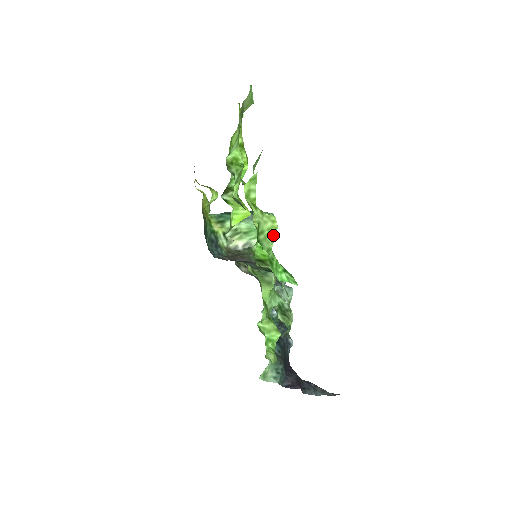
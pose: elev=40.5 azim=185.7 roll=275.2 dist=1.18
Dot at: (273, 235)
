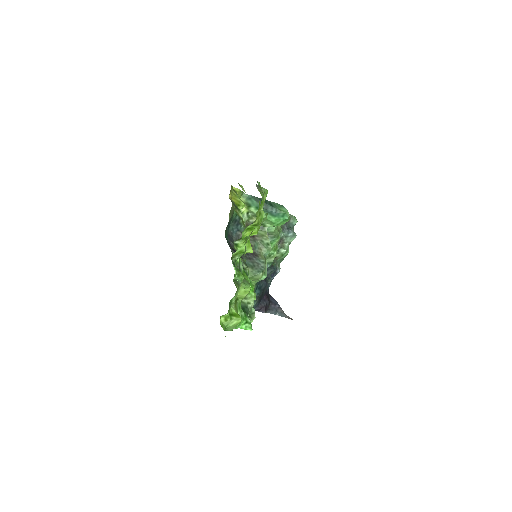
Dot at: (236, 325)
